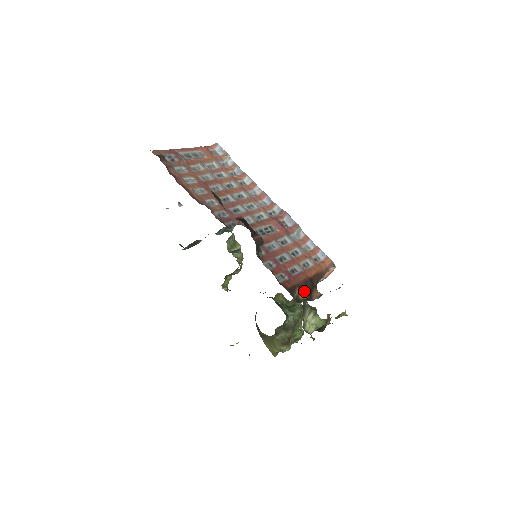
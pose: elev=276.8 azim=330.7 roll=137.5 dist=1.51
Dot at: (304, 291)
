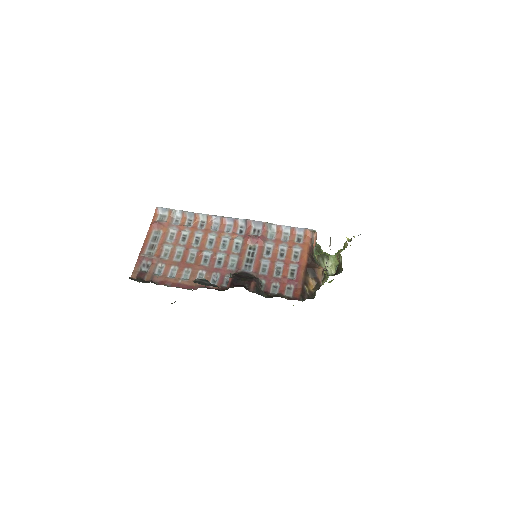
Dot at: (310, 280)
